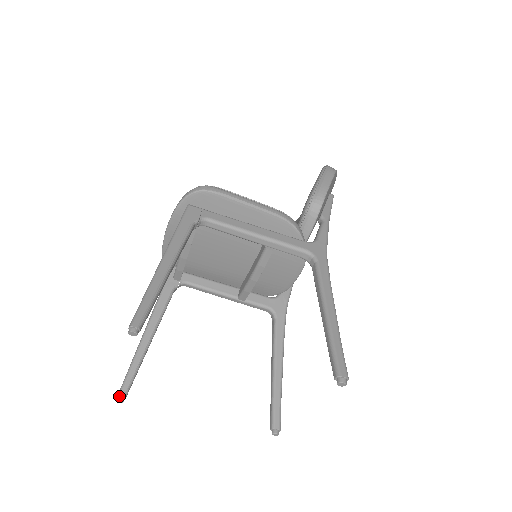
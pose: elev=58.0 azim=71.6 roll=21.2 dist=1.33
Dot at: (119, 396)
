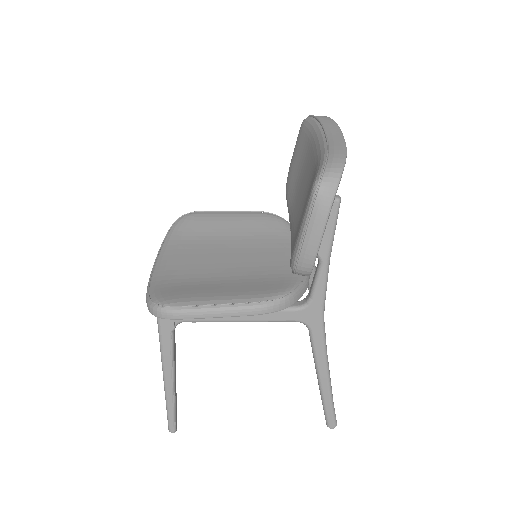
Dot at: occluded
